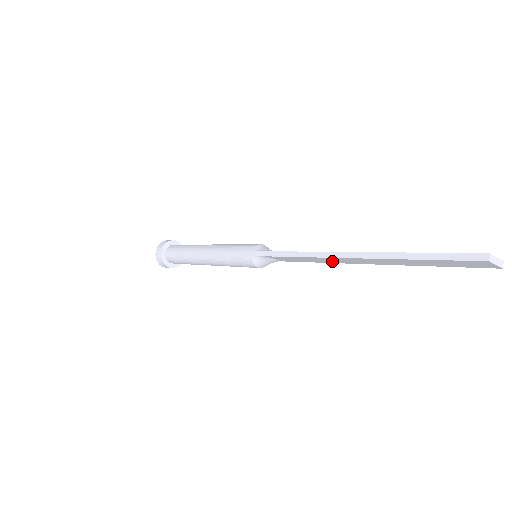
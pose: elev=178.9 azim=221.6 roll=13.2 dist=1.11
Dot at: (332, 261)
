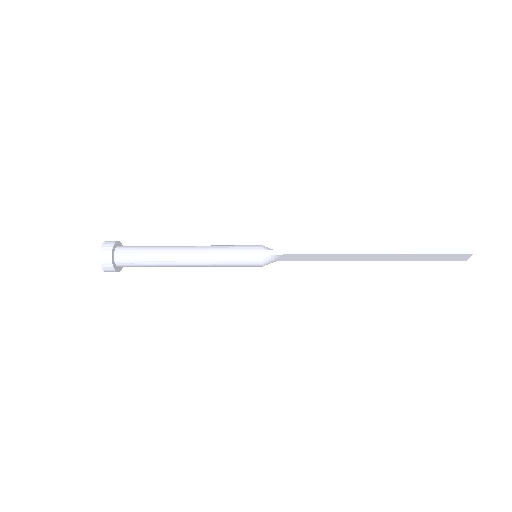
Dot at: (342, 259)
